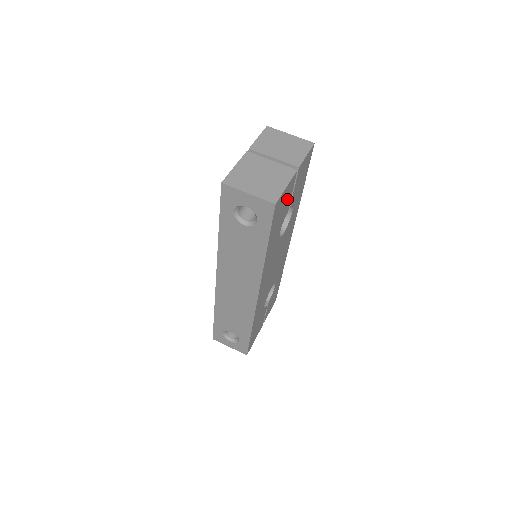
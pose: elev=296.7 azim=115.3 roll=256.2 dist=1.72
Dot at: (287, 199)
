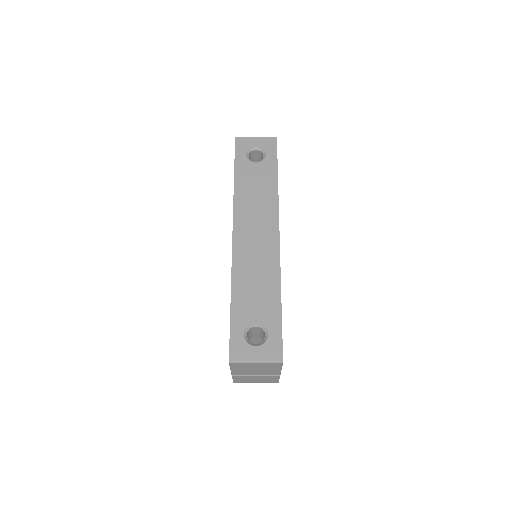
Dot at: occluded
